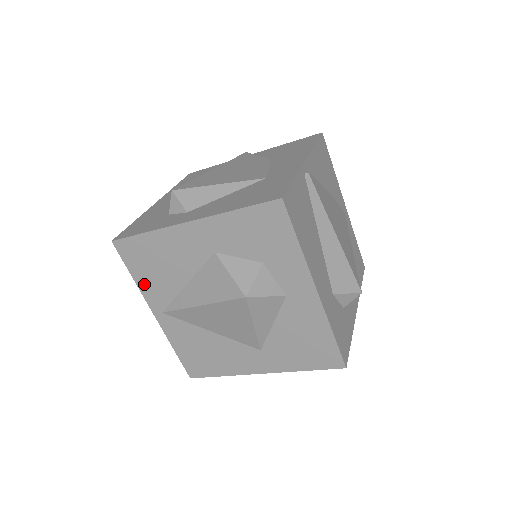
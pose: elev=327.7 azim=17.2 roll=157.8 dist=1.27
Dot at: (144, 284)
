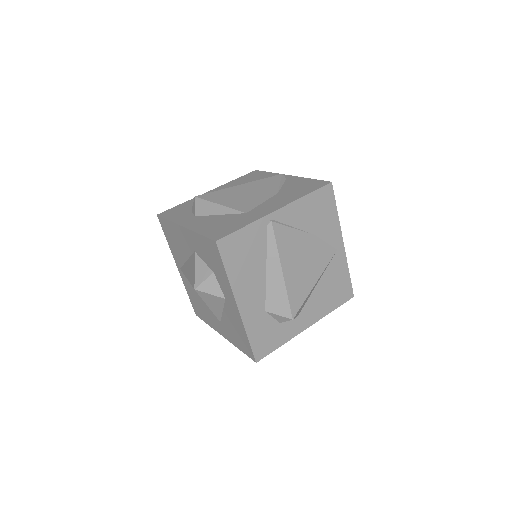
Dot at: (171, 248)
